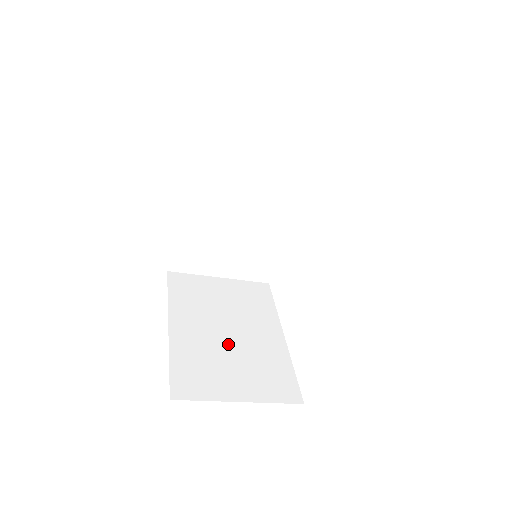
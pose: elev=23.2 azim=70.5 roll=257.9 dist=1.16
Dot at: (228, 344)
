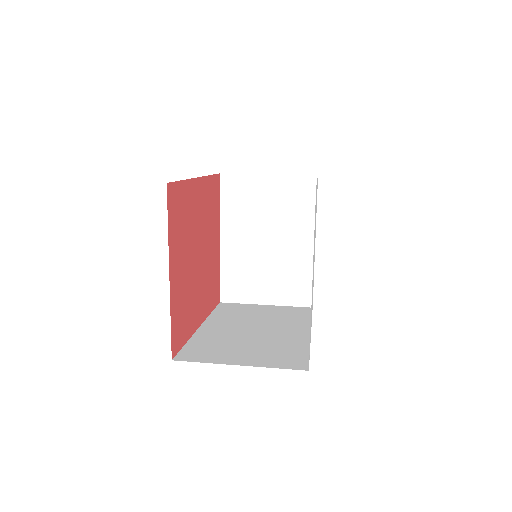
Dot at: (264, 255)
